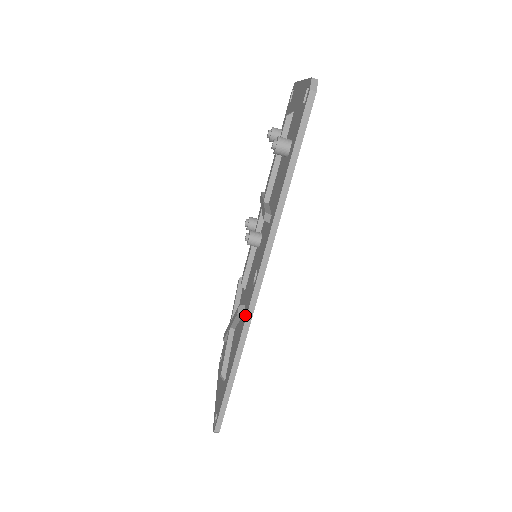
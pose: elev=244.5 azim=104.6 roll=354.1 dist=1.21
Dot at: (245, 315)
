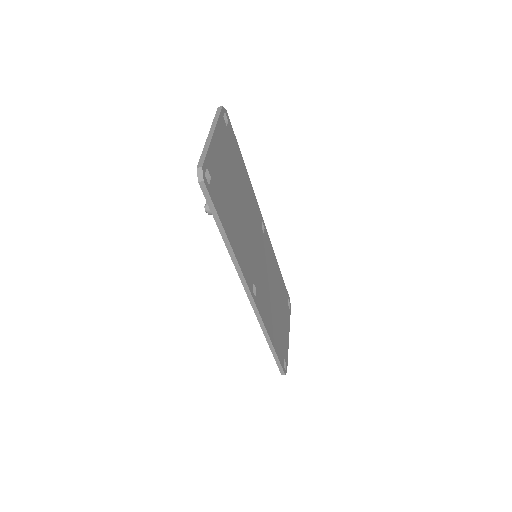
Dot at: occluded
